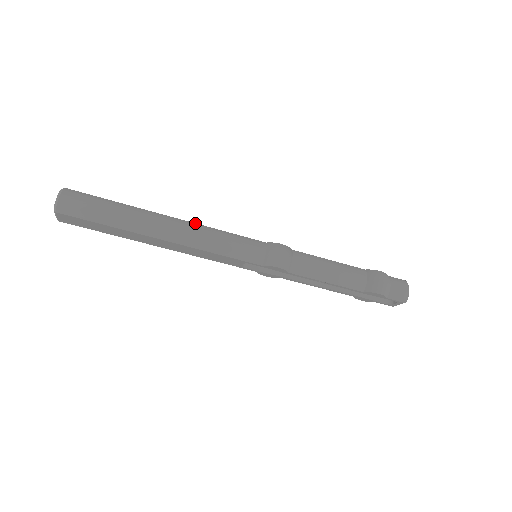
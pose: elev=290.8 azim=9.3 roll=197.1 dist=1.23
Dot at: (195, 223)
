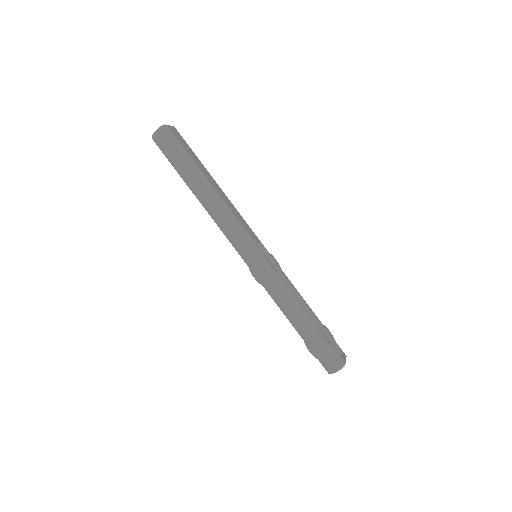
Dot at: (227, 206)
